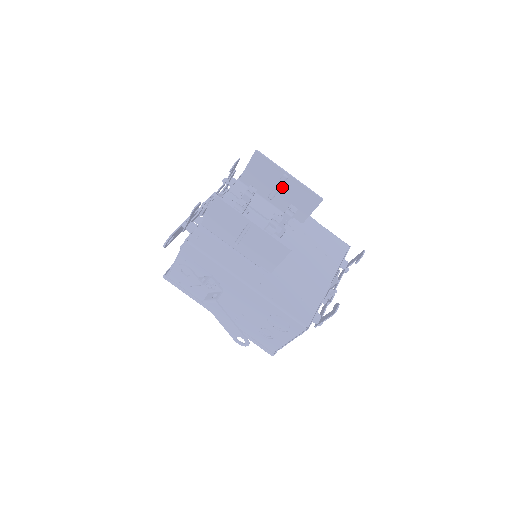
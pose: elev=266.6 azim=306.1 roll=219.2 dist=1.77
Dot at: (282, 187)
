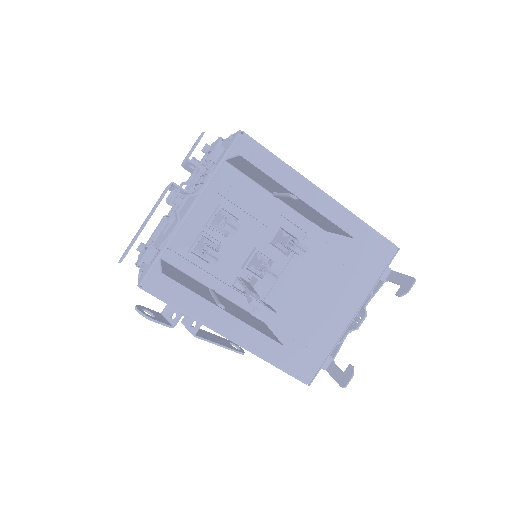
Dot at: (291, 199)
